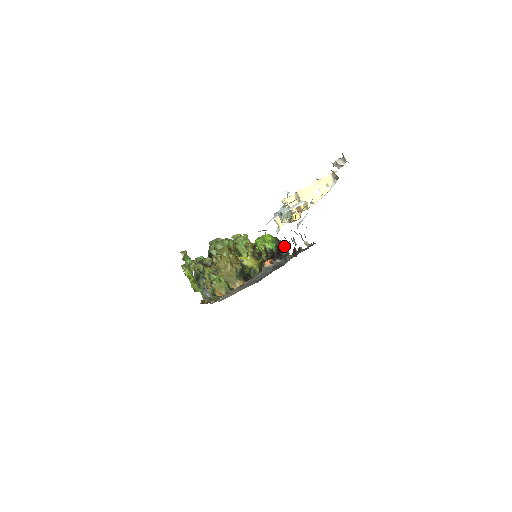
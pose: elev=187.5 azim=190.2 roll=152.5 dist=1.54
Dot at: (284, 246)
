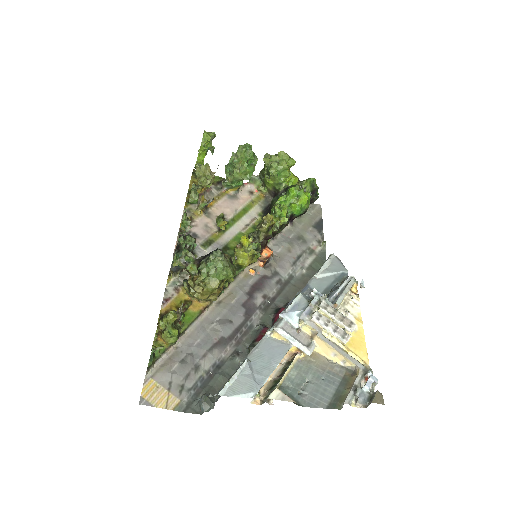
Dot at: occluded
